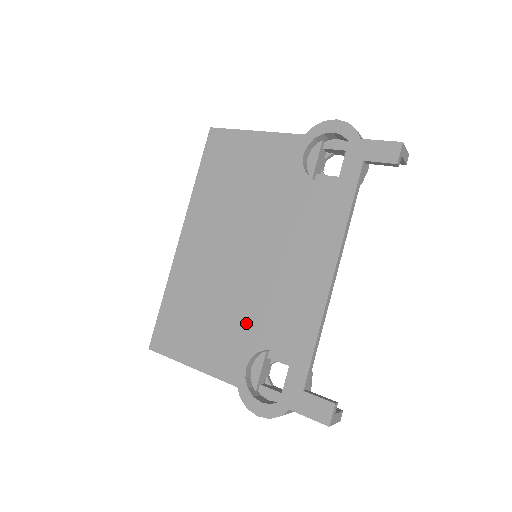
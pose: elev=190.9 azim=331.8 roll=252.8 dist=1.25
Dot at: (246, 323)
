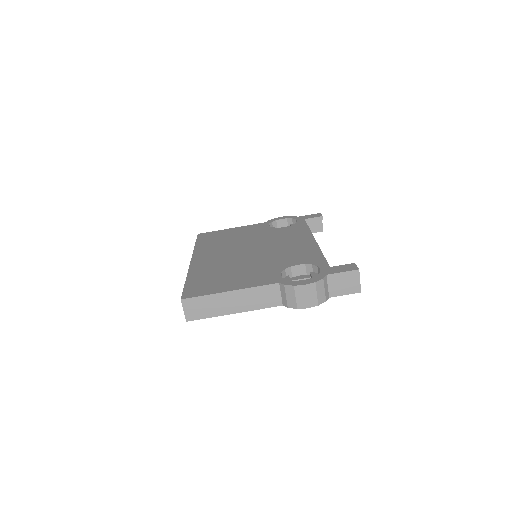
Dot at: (268, 265)
